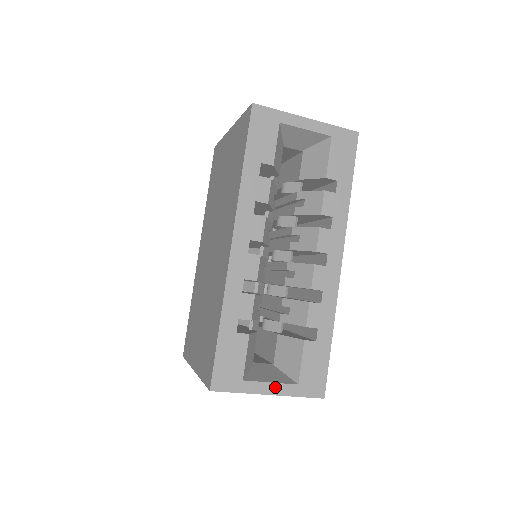
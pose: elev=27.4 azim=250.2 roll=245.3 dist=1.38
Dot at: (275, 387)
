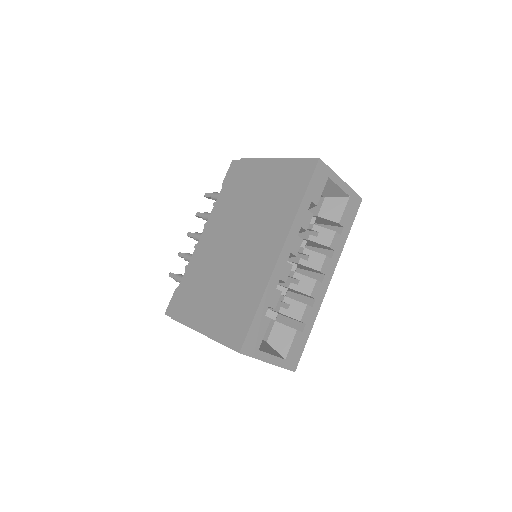
Dot at: (273, 358)
